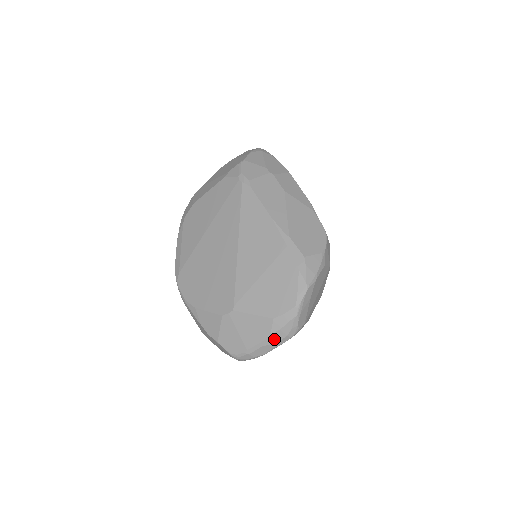
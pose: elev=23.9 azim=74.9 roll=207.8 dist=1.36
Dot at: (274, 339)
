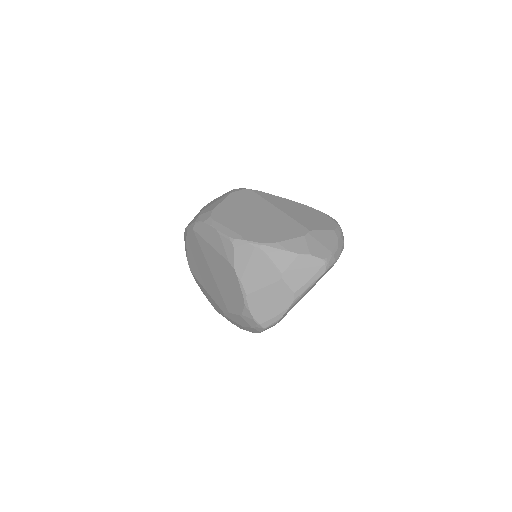
Dot at: (340, 244)
